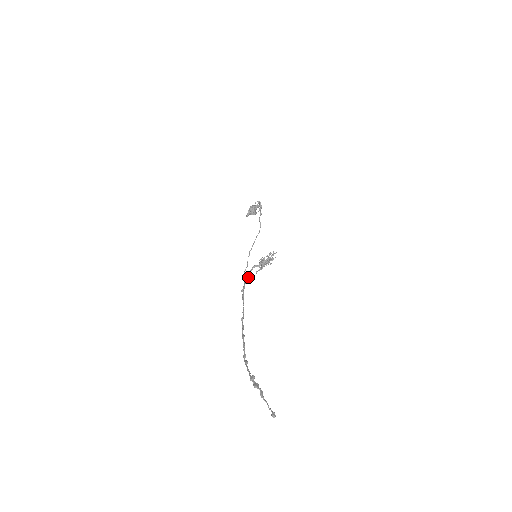
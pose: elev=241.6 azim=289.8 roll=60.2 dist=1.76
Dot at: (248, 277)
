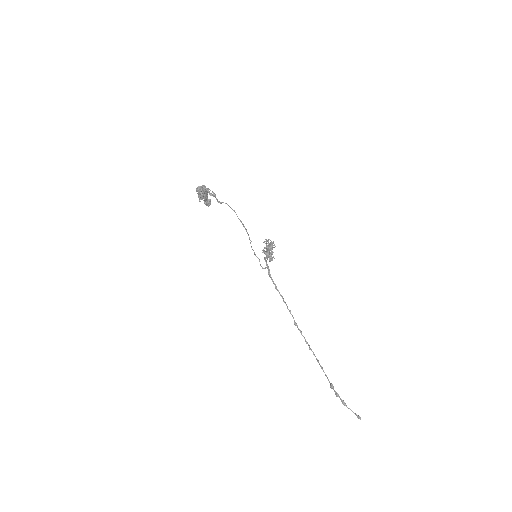
Dot at: (269, 271)
